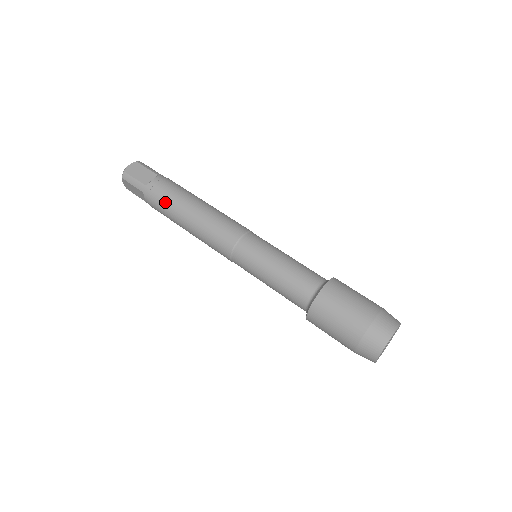
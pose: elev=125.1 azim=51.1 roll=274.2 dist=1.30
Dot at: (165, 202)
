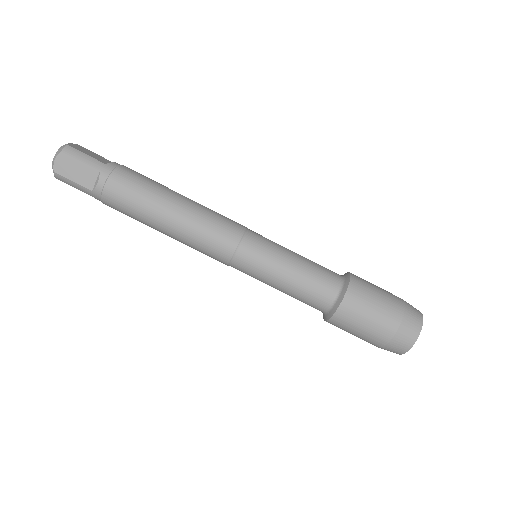
Dot at: (127, 212)
